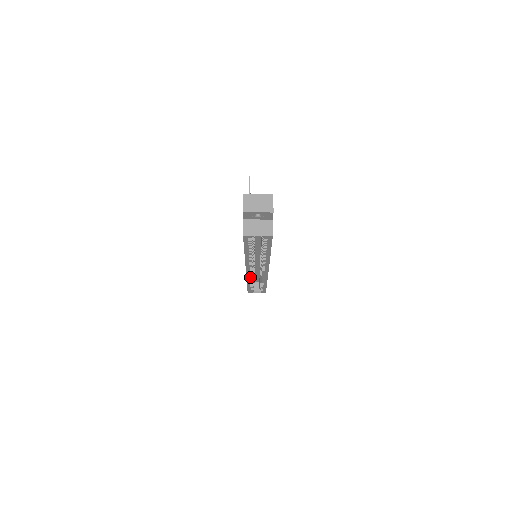
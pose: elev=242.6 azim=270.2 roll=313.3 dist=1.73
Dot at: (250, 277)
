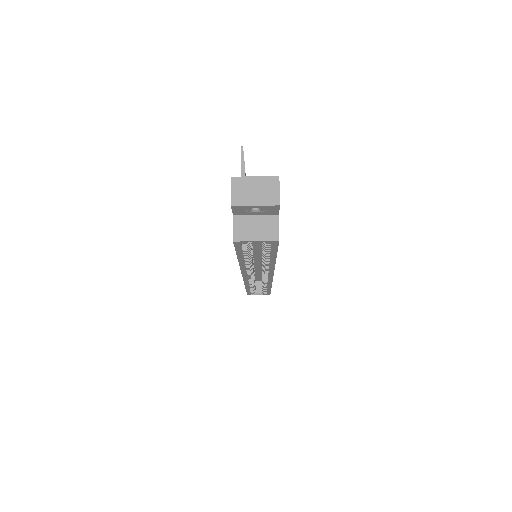
Dot at: (249, 282)
